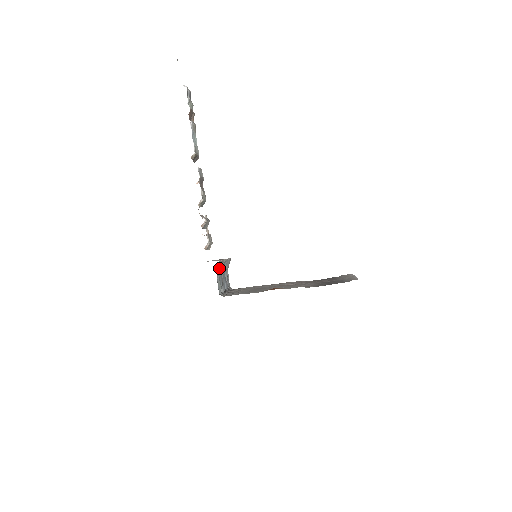
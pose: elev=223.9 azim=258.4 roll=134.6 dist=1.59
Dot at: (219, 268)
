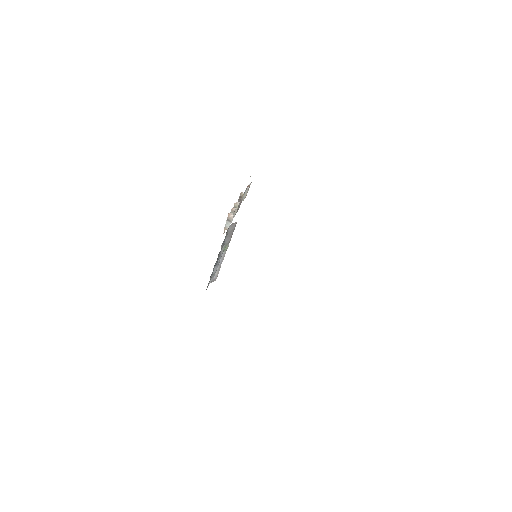
Dot at: (232, 228)
